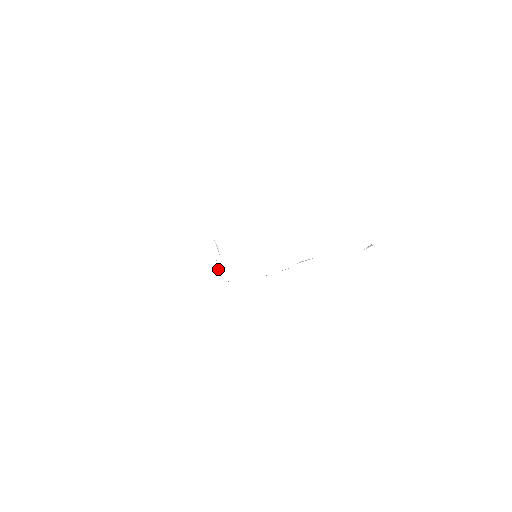
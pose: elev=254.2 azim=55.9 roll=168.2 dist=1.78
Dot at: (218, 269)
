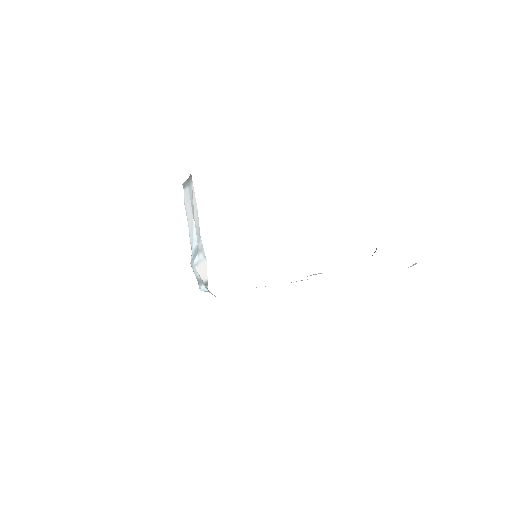
Dot at: (196, 267)
